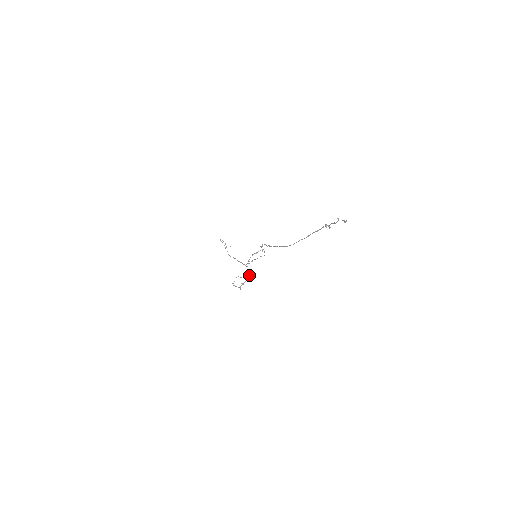
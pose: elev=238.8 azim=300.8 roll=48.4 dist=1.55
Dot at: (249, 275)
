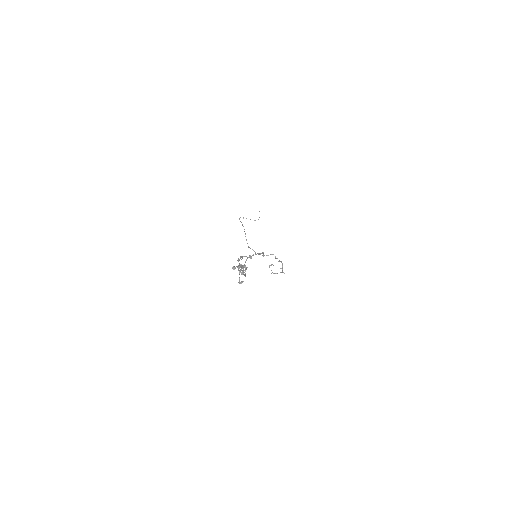
Dot at: (279, 260)
